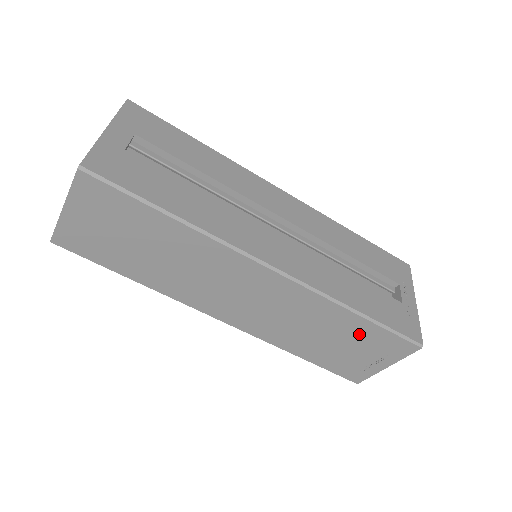
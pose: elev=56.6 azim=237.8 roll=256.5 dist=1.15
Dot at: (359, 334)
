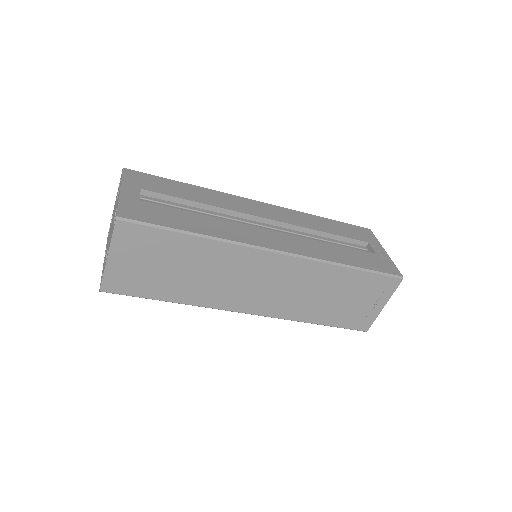
Dot at: (354, 285)
